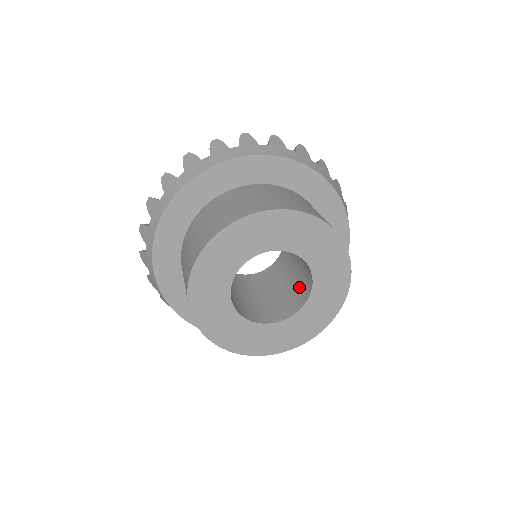
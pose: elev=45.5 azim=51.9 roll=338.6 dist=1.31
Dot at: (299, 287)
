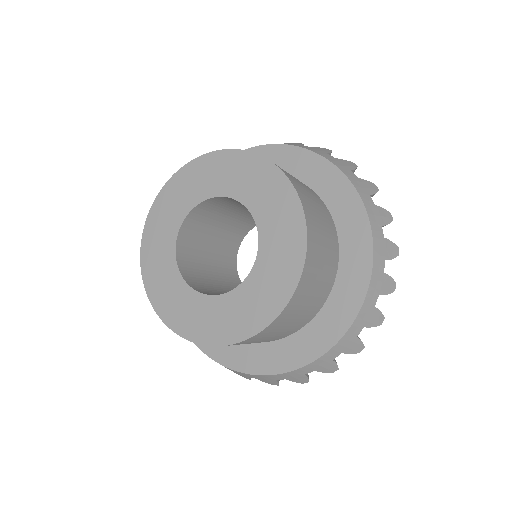
Dot at: occluded
